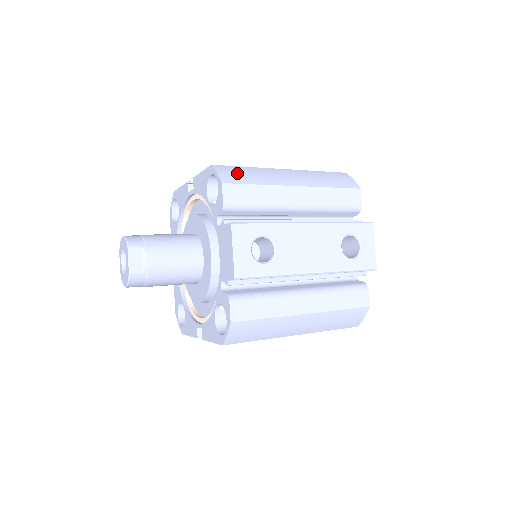
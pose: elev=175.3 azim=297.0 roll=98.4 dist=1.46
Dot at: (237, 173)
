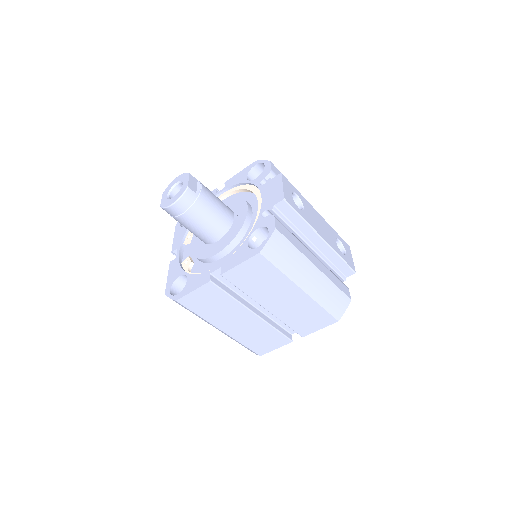
Dot at: occluded
